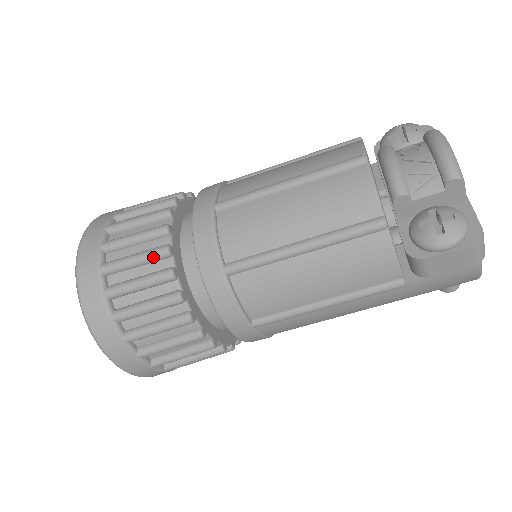
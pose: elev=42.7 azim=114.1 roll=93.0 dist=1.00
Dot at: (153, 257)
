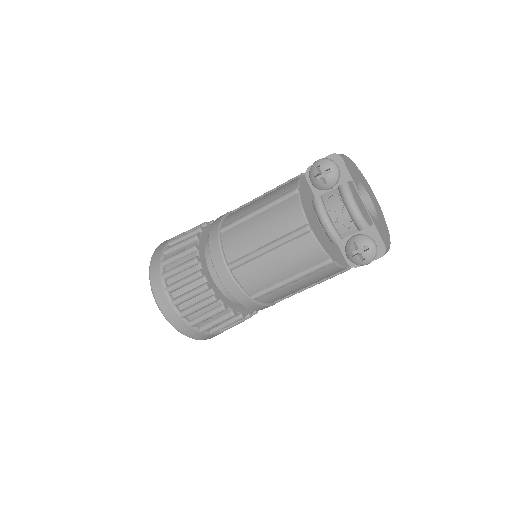
Dot at: (209, 305)
